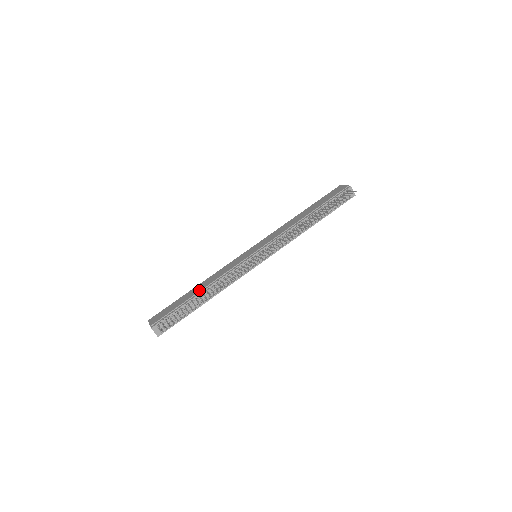
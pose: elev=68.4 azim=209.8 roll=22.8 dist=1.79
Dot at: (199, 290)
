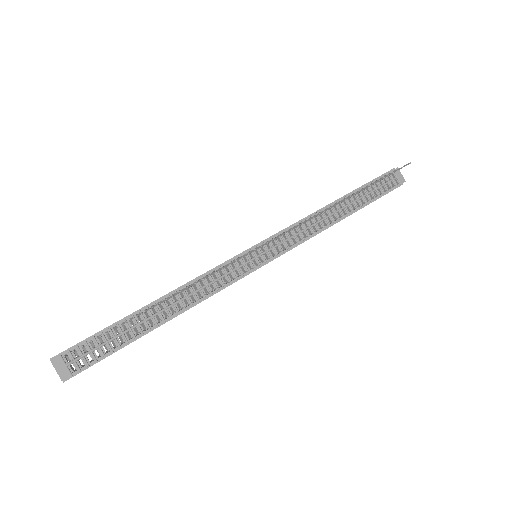
Dot at: occluded
